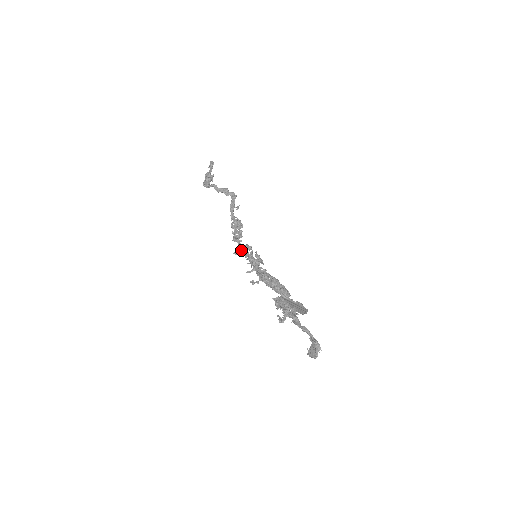
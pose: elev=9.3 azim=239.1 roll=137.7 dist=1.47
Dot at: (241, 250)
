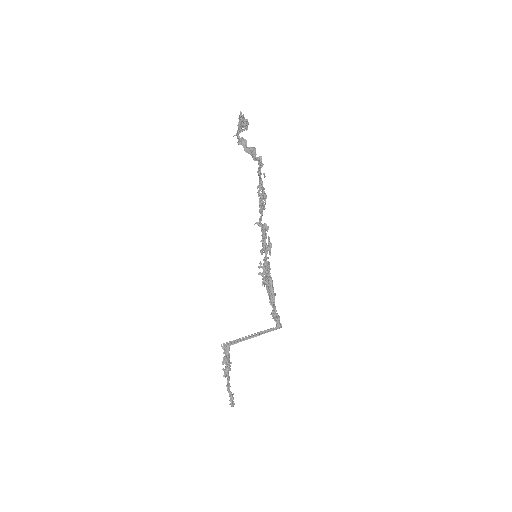
Dot at: occluded
